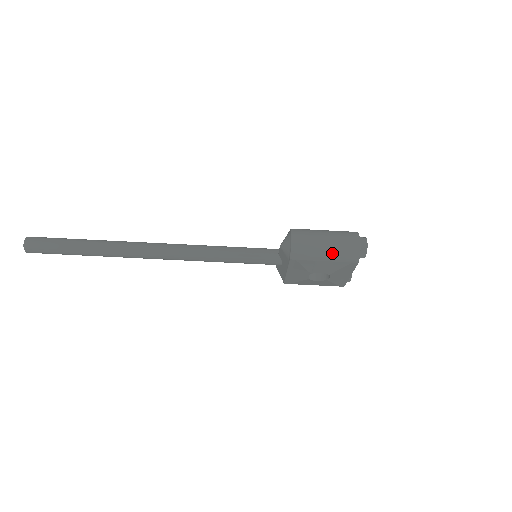
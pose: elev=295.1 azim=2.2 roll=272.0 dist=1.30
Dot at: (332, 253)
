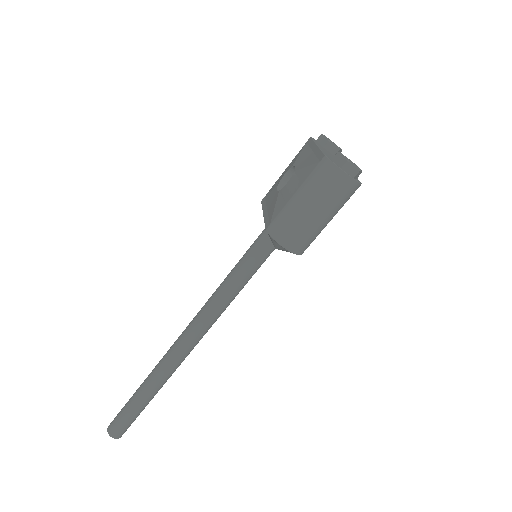
Dot at: (333, 213)
